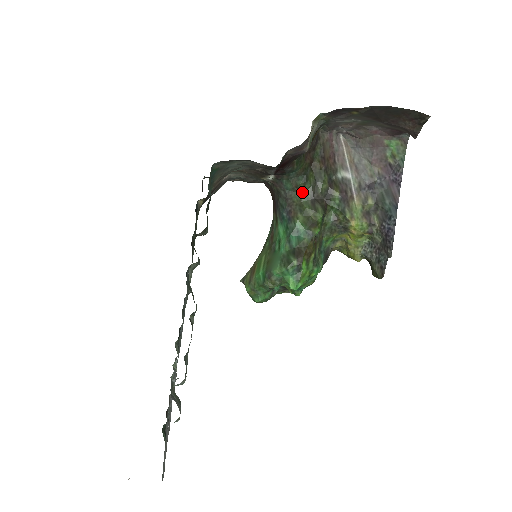
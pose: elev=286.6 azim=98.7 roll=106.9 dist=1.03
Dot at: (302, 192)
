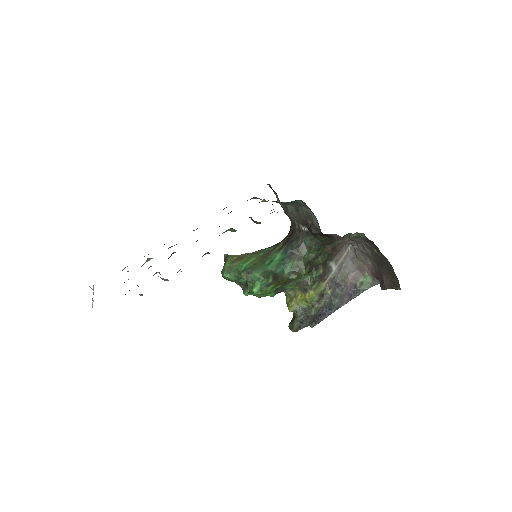
Dot at: (309, 252)
